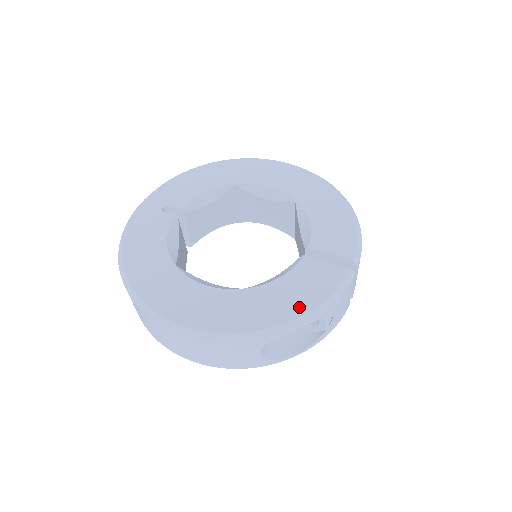
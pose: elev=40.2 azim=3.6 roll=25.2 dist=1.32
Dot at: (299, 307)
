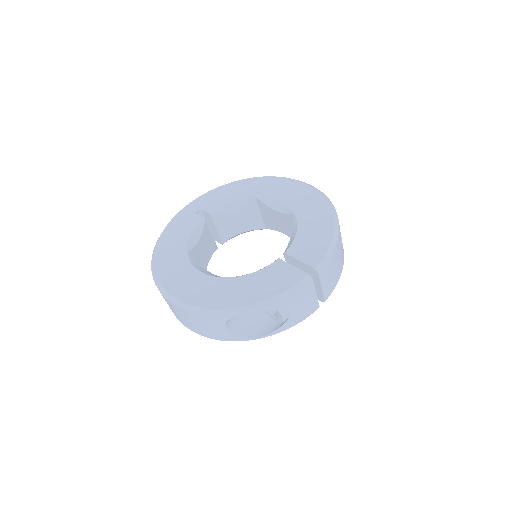
Dot at: (255, 297)
